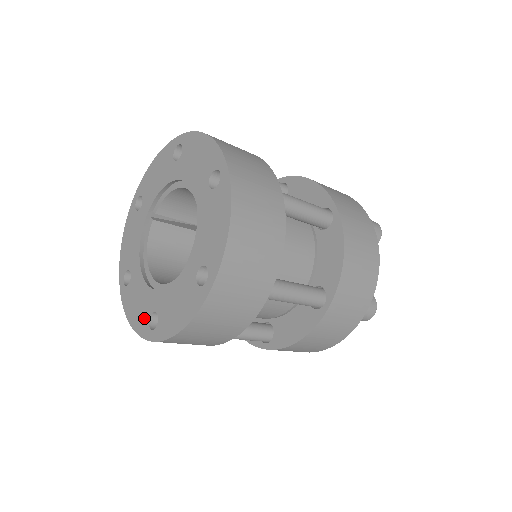
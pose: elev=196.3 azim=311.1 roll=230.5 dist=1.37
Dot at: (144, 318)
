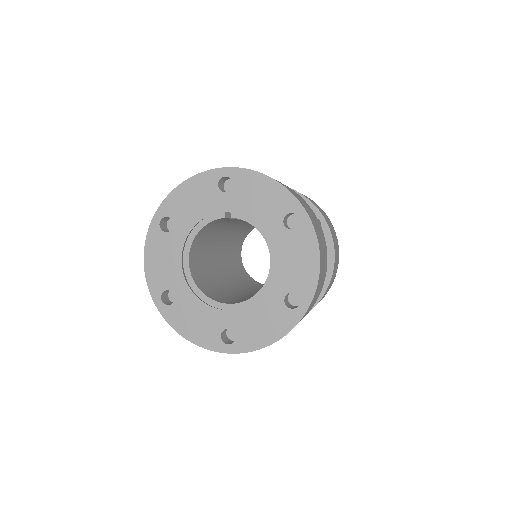
Dot at: (161, 282)
